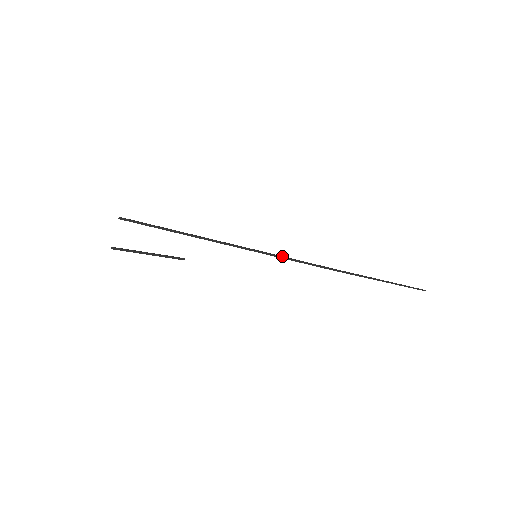
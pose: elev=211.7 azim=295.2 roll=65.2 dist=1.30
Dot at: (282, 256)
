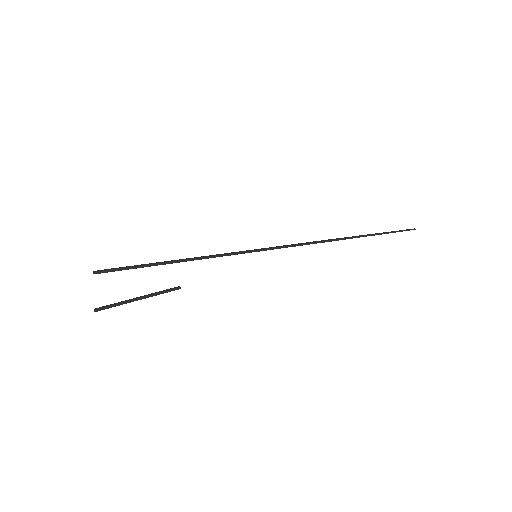
Dot at: (282, 246)
